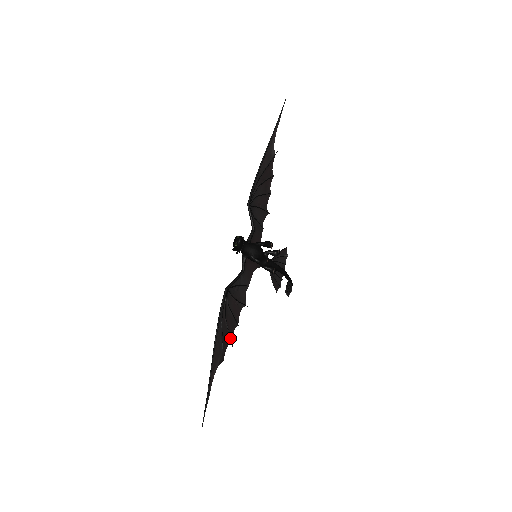
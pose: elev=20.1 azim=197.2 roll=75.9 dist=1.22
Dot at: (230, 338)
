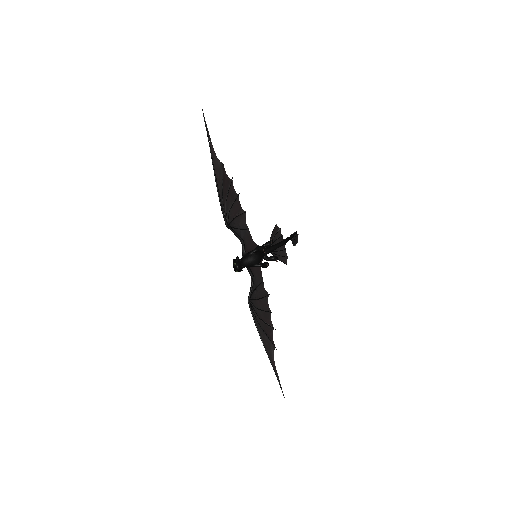
Dot at: (271, 327)
